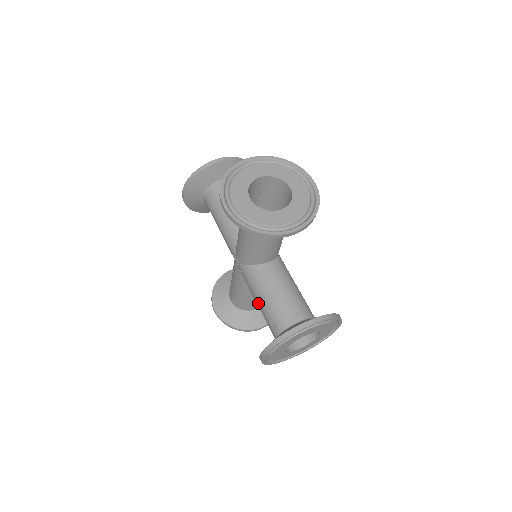
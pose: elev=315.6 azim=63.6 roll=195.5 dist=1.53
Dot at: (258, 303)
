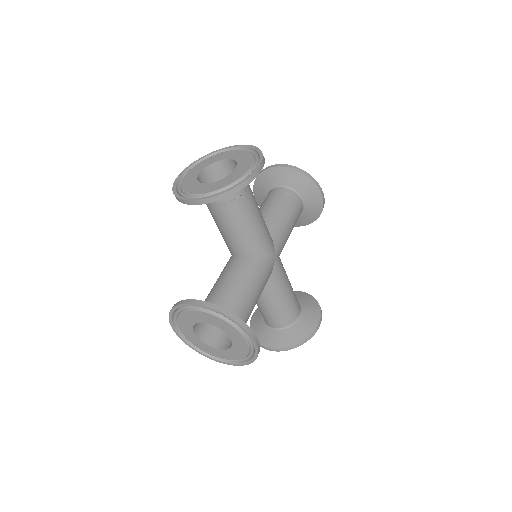
Dot at: occluded
